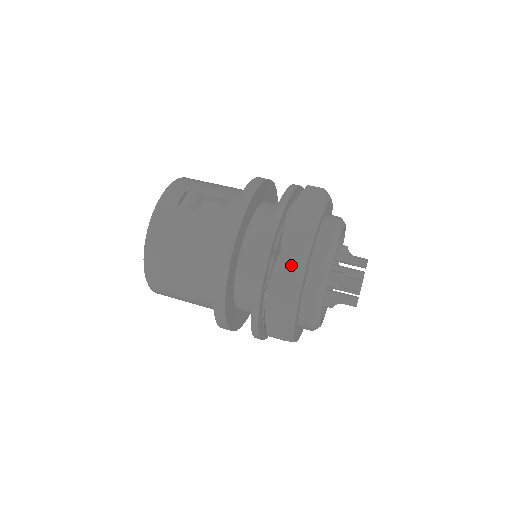
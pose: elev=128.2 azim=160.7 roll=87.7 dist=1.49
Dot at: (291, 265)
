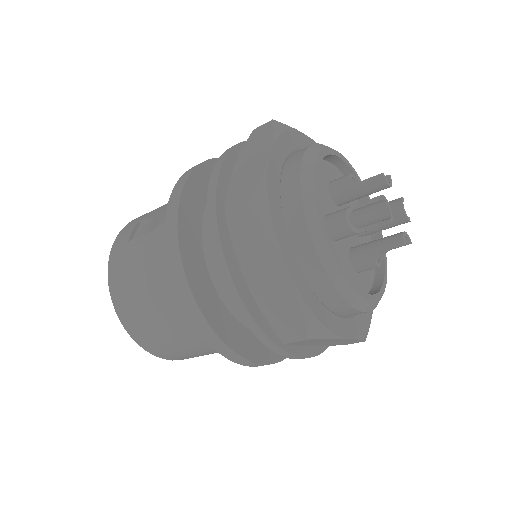
Dot at: (247, 225)
